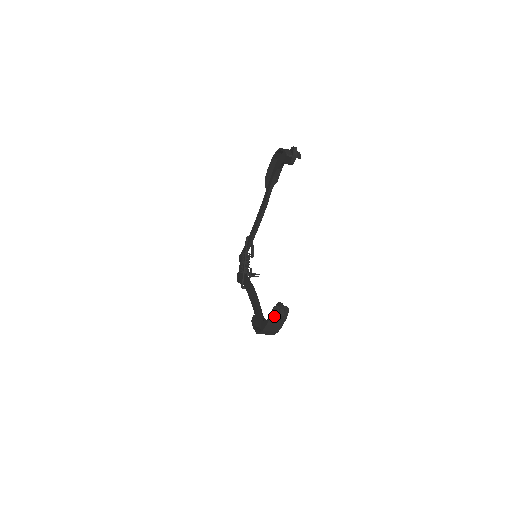
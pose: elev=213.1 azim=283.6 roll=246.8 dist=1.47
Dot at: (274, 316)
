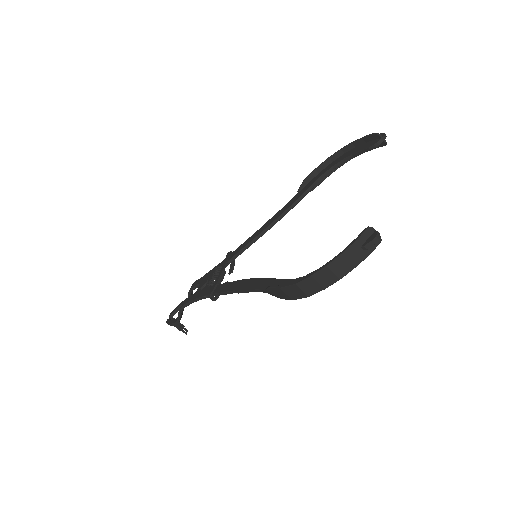
Dot at: (361, 241)
